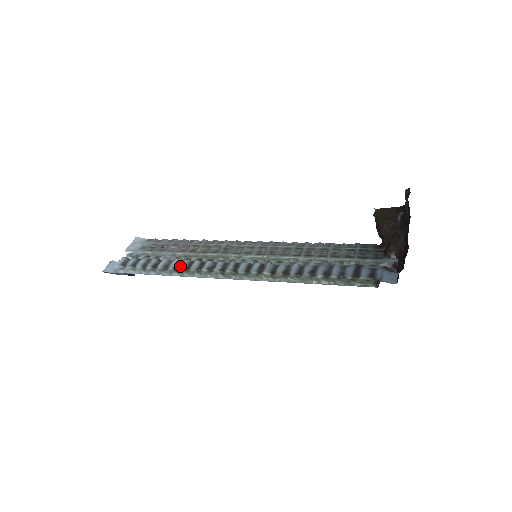
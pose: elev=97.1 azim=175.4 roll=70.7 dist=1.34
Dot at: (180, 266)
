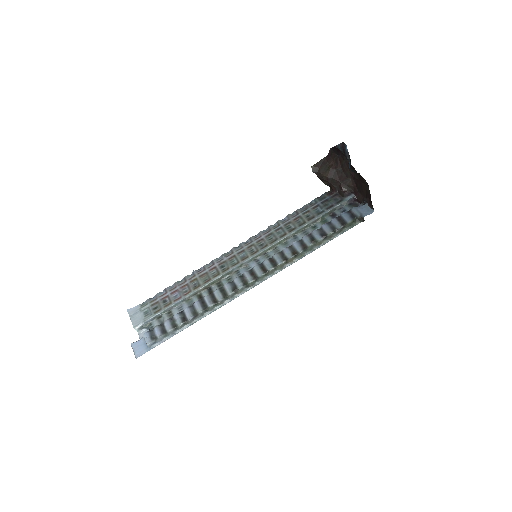
Dot at: (207, 305)
